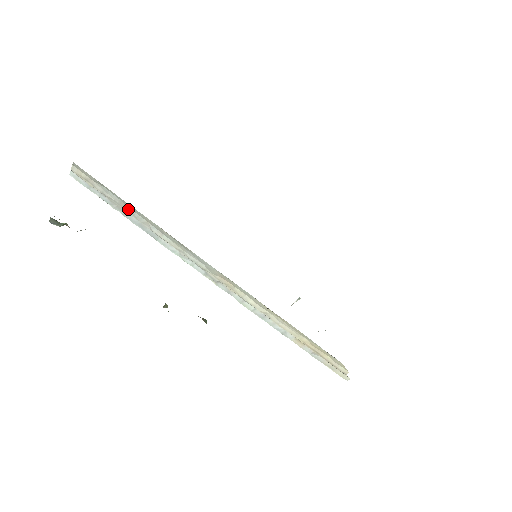
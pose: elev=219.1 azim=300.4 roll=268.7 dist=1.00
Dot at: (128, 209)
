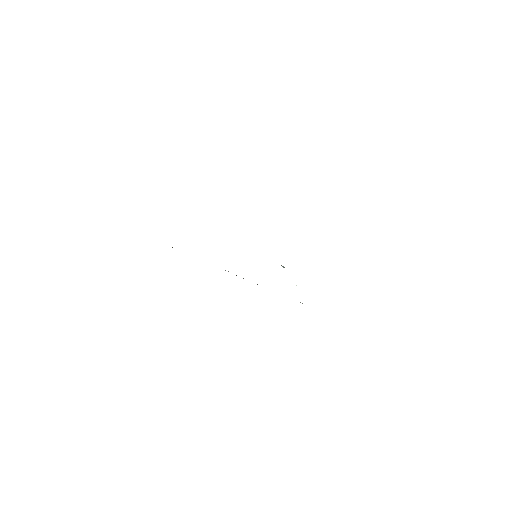
Dot at: occluded
